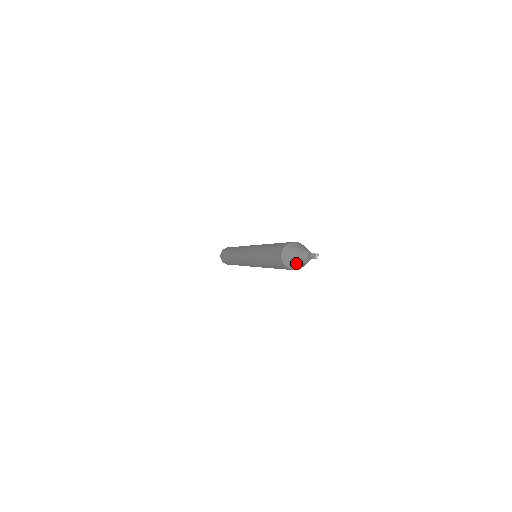
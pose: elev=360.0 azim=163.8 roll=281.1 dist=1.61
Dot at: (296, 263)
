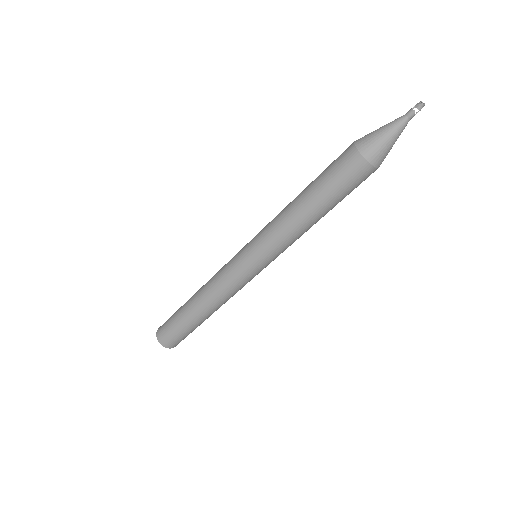
Dot at: (377, 131)
